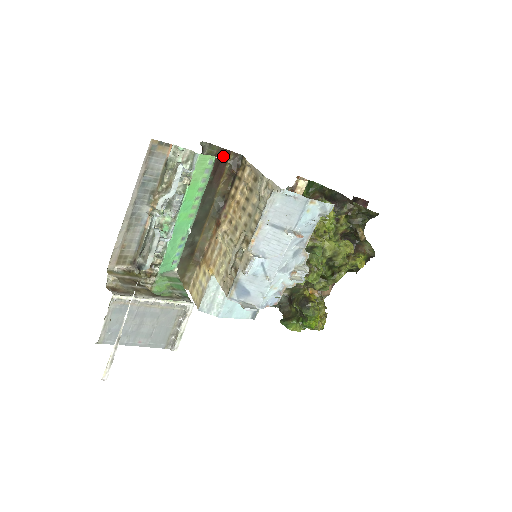
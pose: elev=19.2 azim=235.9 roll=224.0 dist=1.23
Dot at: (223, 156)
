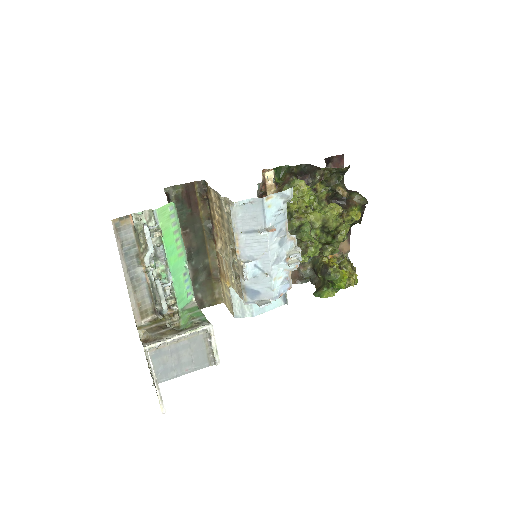
Dot at: (189, 189)
